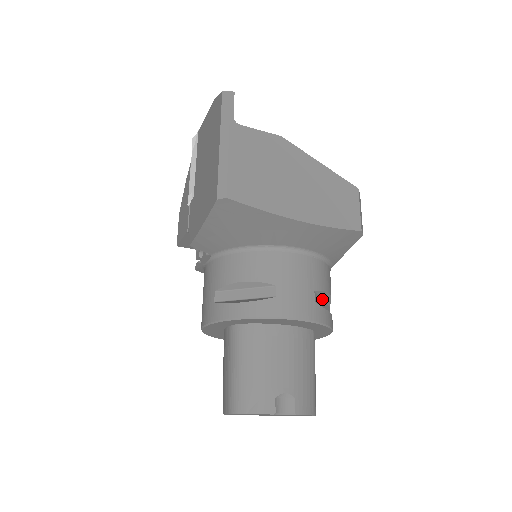
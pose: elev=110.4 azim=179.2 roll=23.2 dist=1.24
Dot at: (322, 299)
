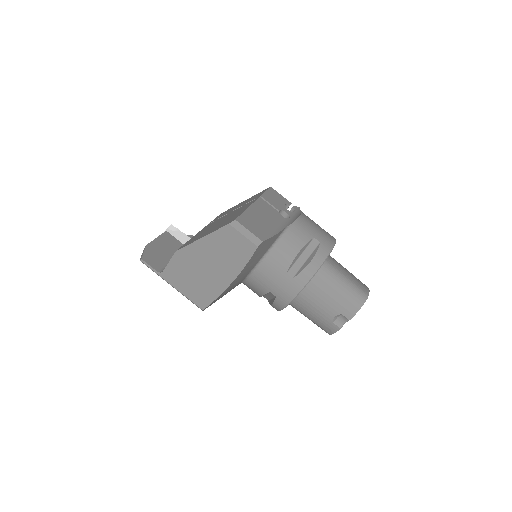
Dot at: (300, 255)
